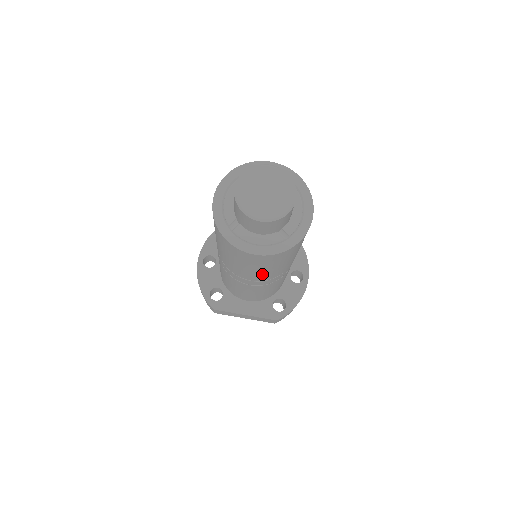
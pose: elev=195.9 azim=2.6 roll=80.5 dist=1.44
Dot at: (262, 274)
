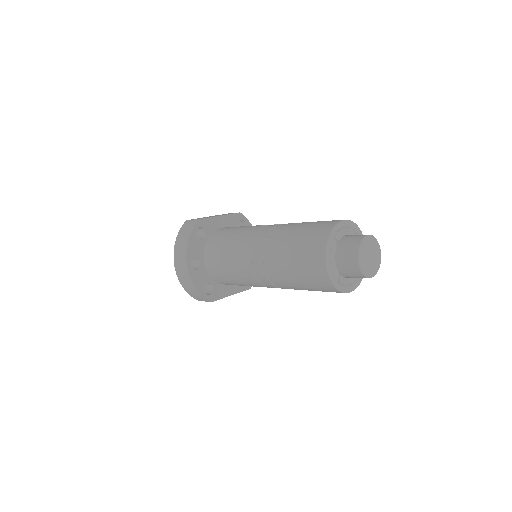
Dot at: occluded
